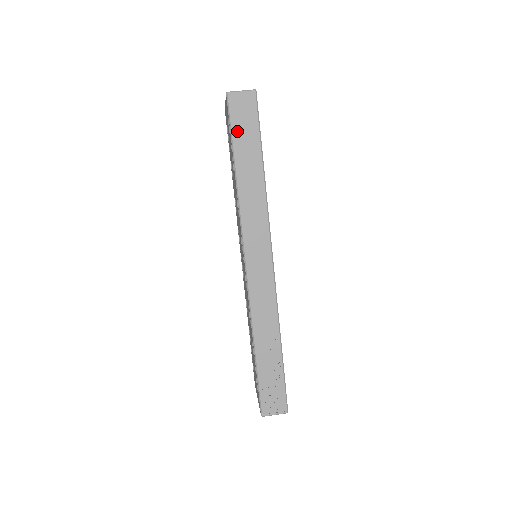
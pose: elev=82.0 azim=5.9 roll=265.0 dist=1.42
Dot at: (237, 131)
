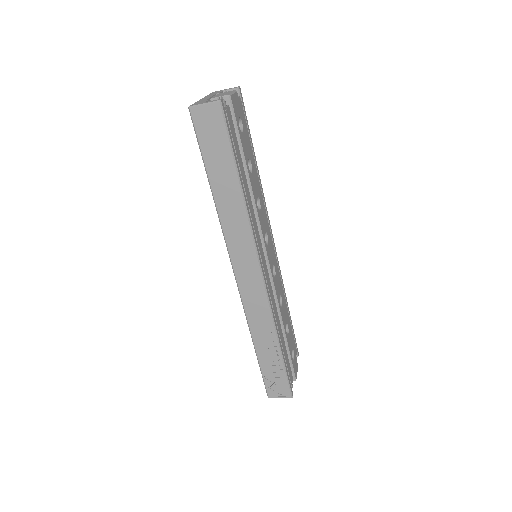
Dot at: (206, 149)
